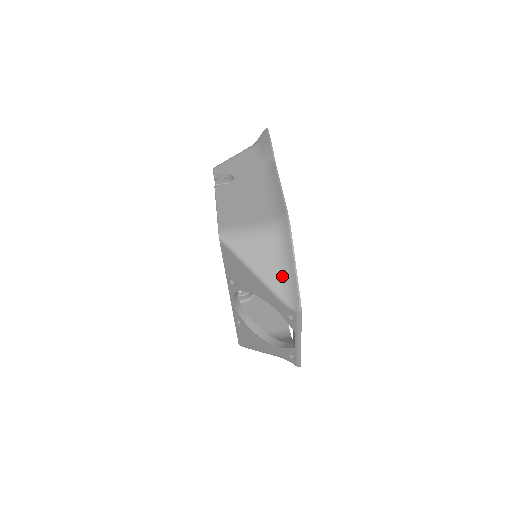
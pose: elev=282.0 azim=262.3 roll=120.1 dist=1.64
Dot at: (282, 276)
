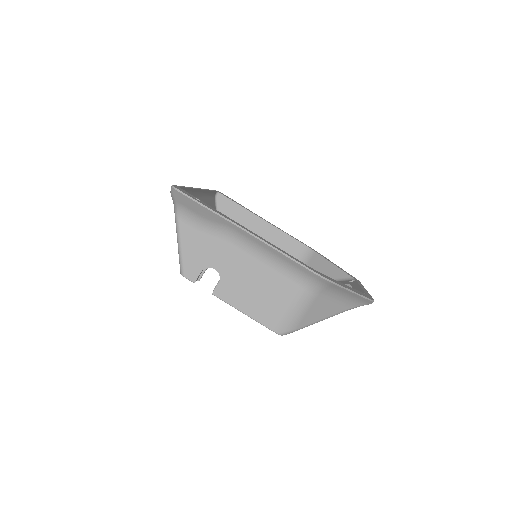
Dot at: (344, 301)
